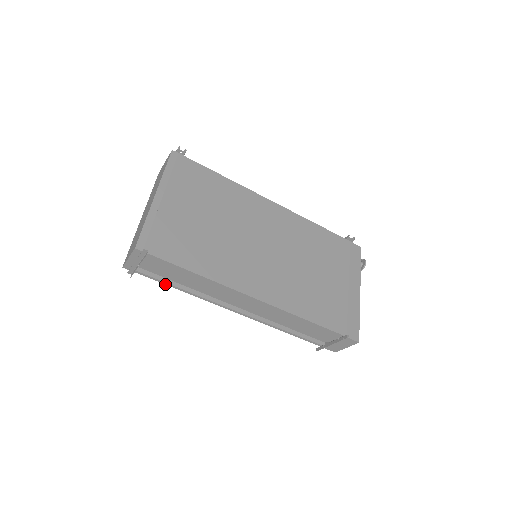
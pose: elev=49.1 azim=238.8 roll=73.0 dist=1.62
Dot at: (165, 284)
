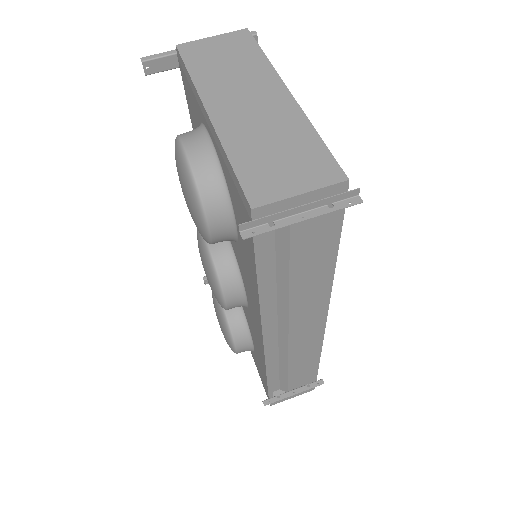
Dot at: (257, 270)
